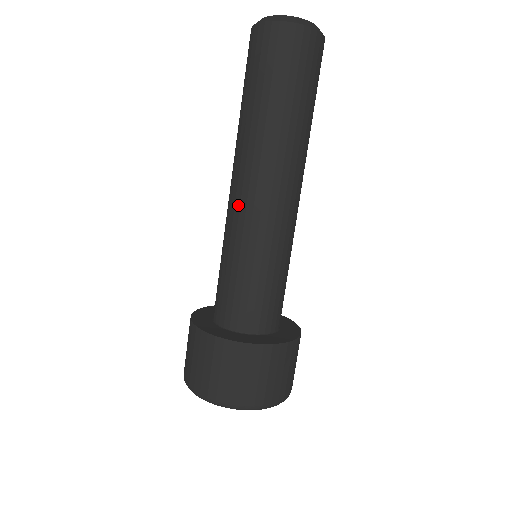
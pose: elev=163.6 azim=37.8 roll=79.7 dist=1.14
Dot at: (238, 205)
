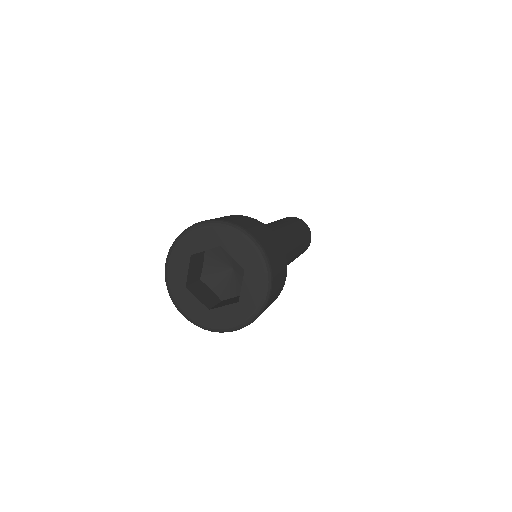
Dot at: occluded
